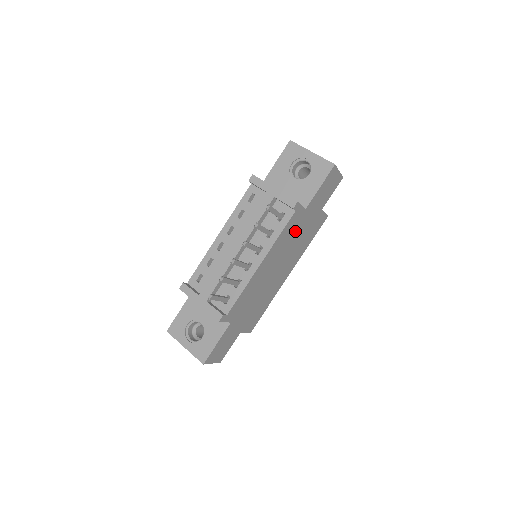
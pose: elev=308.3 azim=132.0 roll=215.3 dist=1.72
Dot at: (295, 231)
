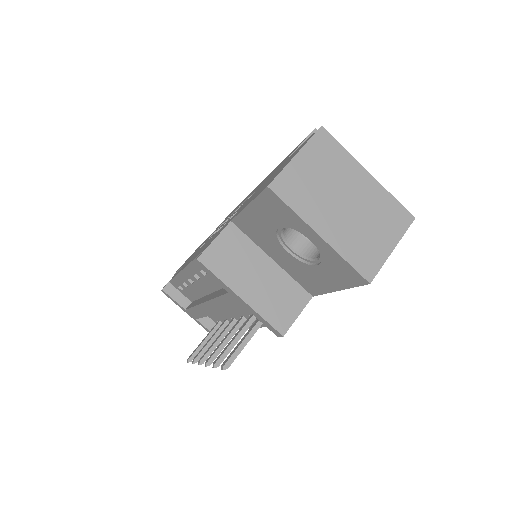
Dot at: occluded
